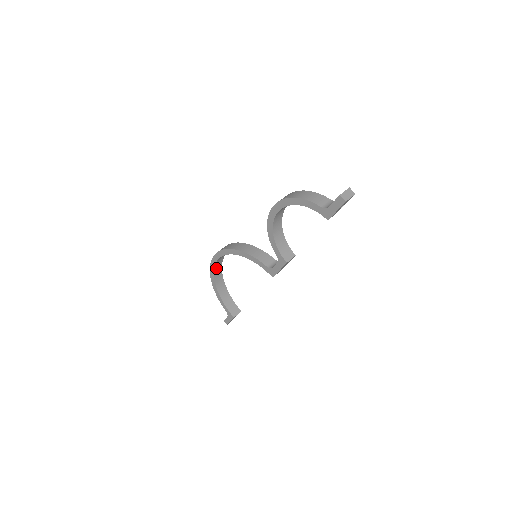
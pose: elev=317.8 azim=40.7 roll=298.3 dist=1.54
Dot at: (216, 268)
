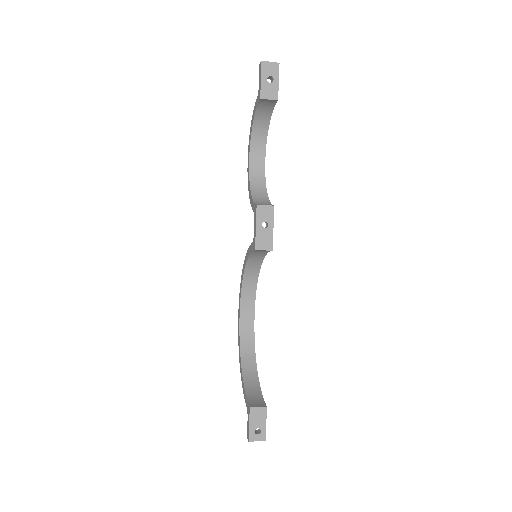
Dot at: (244, 336)
